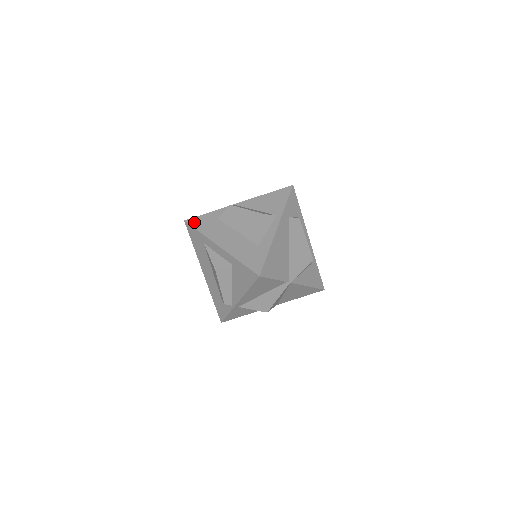
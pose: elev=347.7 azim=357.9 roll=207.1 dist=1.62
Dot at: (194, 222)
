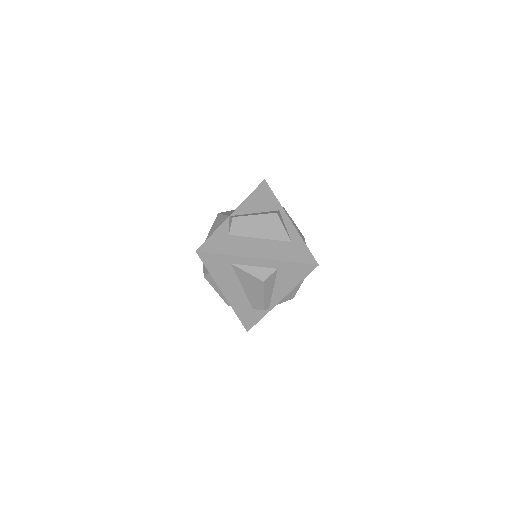
Dot at: (208, 248)
